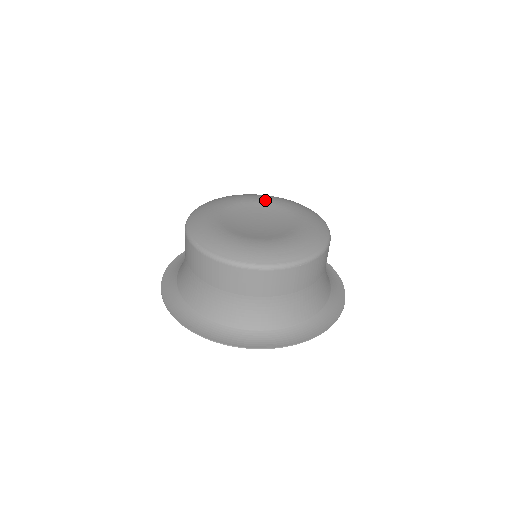
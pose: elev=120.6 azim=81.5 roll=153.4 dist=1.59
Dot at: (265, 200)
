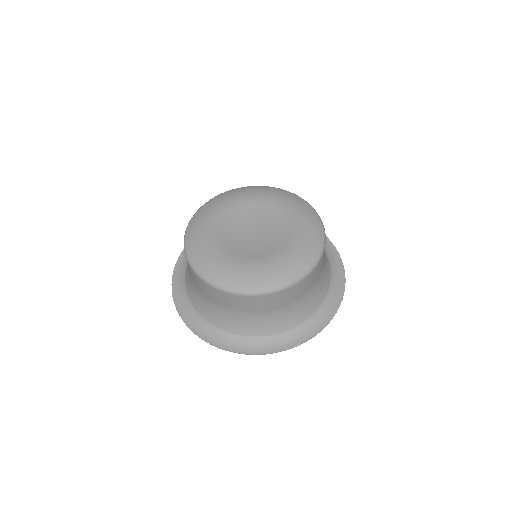
Dot at: (249, 199)
